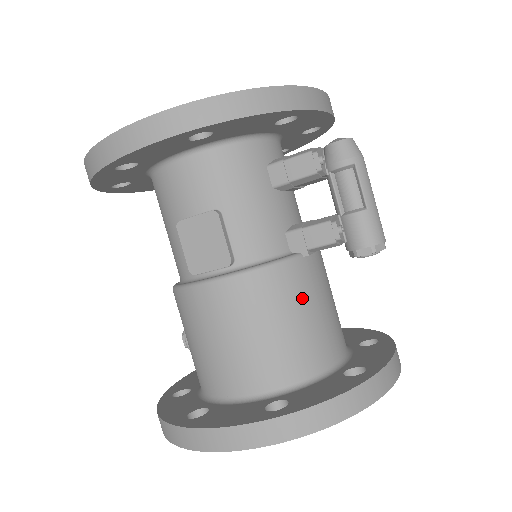
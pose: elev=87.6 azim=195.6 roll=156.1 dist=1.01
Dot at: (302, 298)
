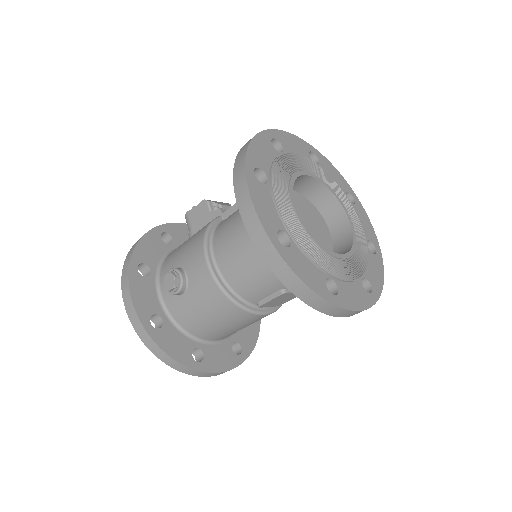
Dot at: occluded
